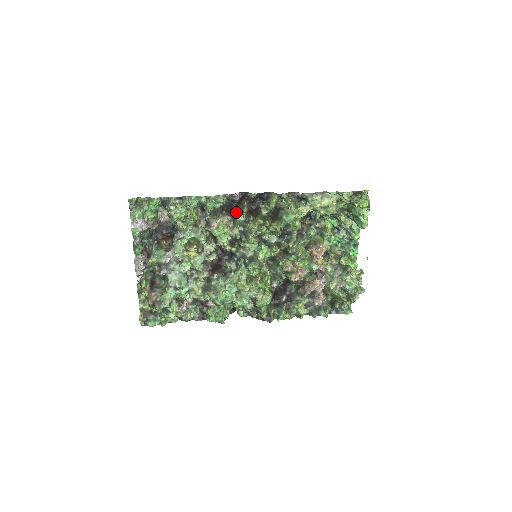
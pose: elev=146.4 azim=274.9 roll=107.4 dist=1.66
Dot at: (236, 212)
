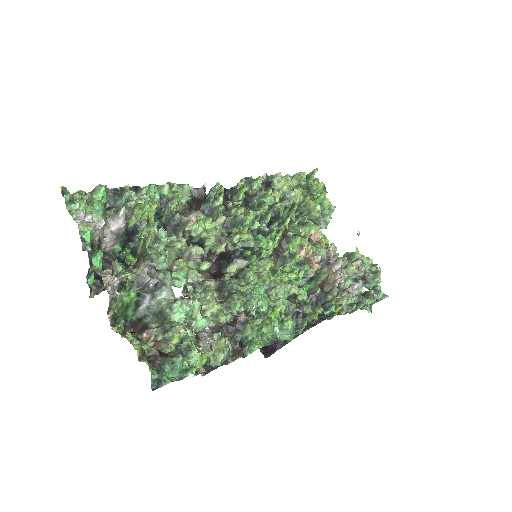
Dot at: (213, 194)
